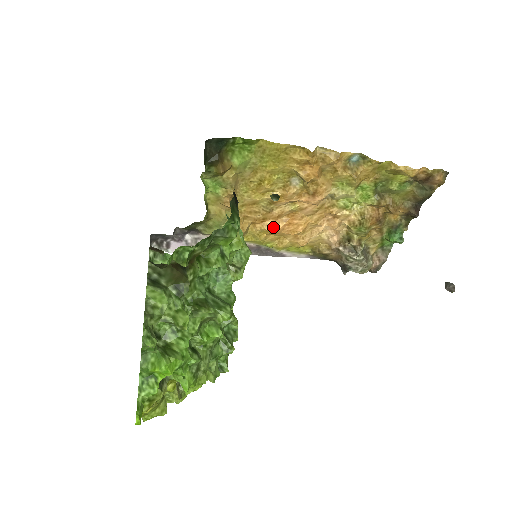
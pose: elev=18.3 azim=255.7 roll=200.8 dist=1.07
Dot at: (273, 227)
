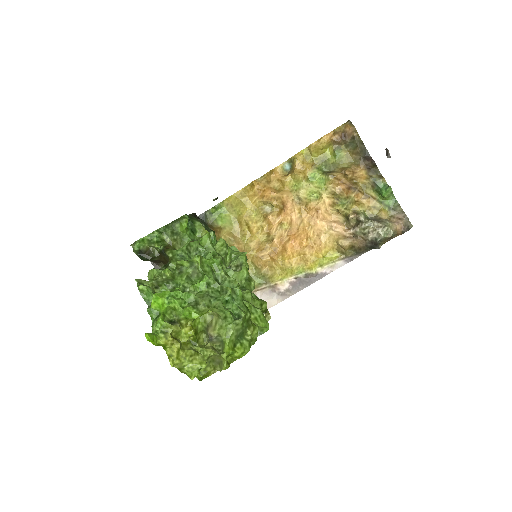
Dot at: (284, 250)
